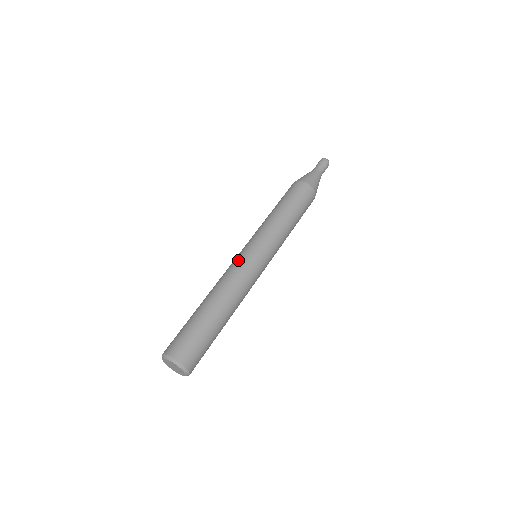
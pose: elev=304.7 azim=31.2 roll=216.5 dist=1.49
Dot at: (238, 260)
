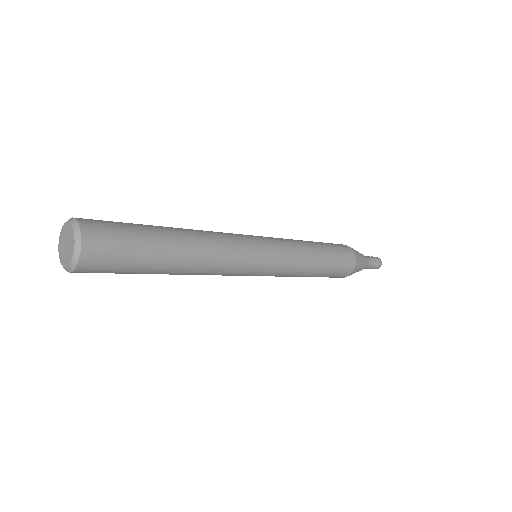
Dot at: occluded
